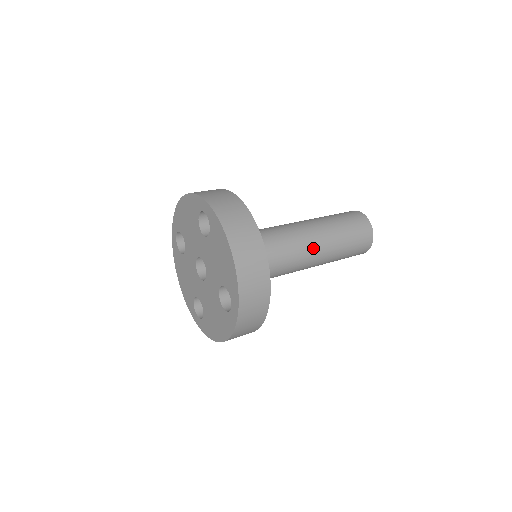
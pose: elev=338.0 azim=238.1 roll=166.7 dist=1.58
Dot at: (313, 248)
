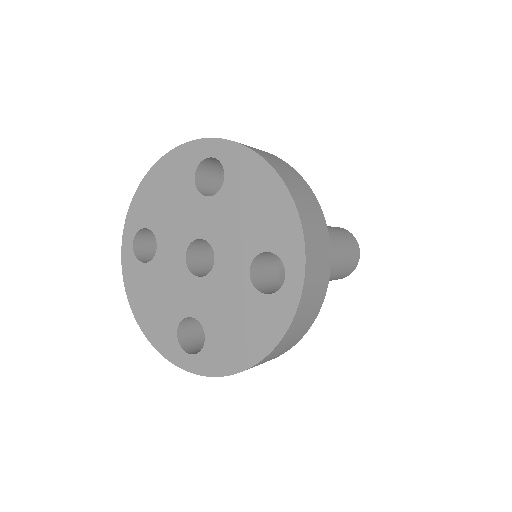
Dot at: occluded
